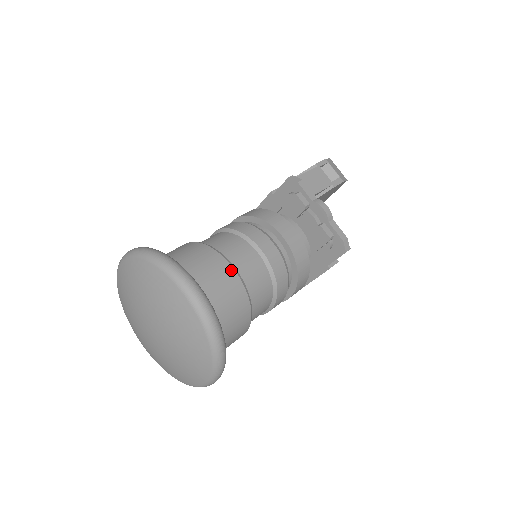
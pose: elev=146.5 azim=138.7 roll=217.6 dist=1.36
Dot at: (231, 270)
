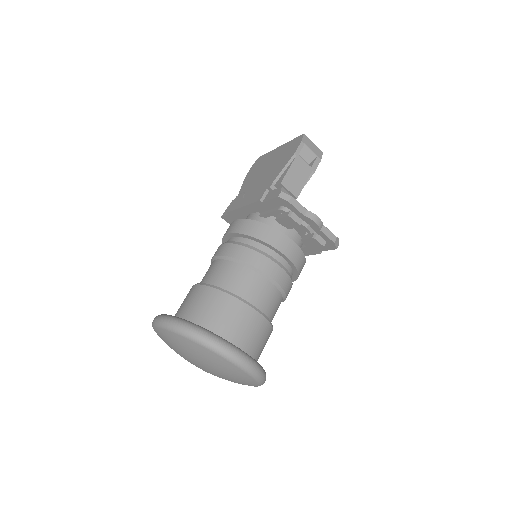
Dot at: (254, 312)
